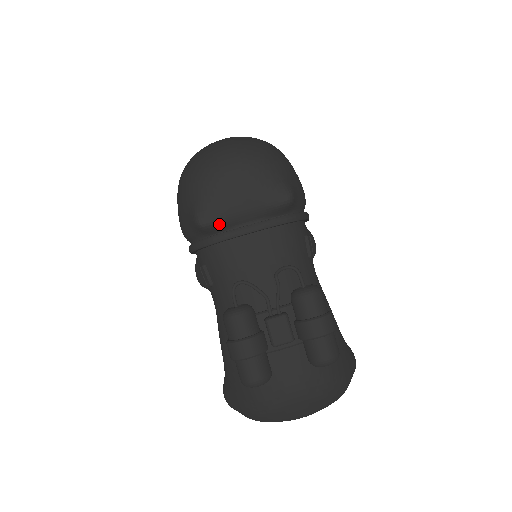
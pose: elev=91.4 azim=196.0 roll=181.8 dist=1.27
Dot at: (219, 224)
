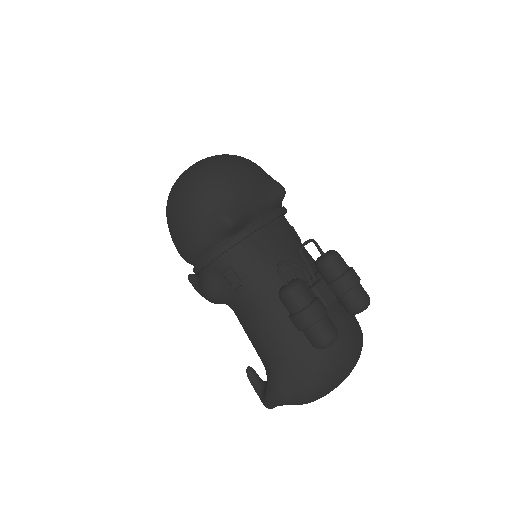
Dot at: (243, 220)
